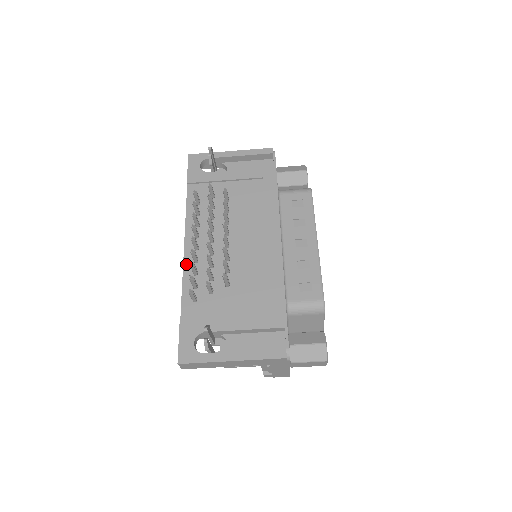
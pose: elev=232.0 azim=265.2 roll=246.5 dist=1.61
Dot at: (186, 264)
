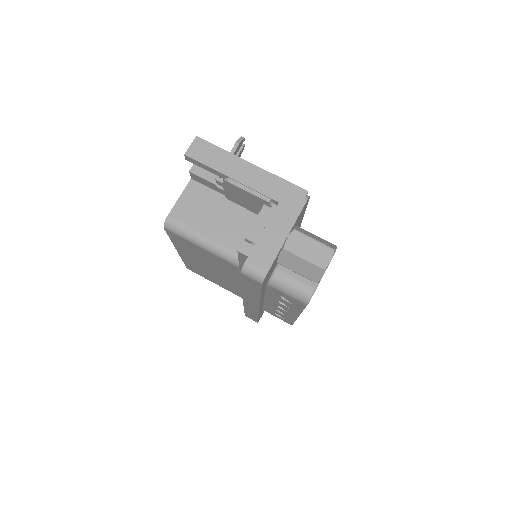
Dot at: occluded
